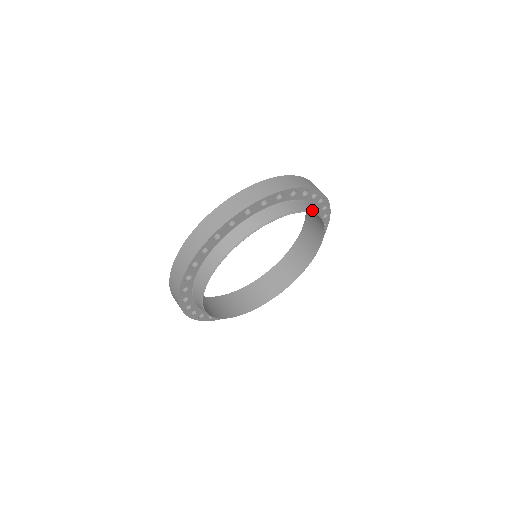
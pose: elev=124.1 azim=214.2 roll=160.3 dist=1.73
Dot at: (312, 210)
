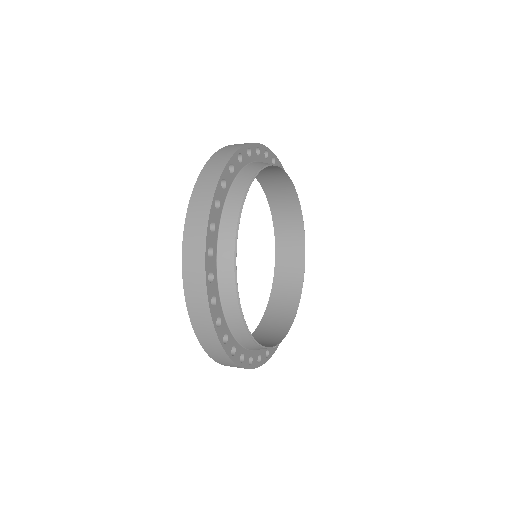
Dot at: (301, 226)
